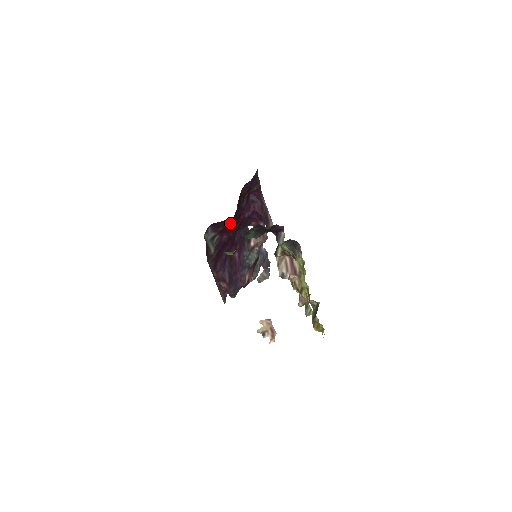
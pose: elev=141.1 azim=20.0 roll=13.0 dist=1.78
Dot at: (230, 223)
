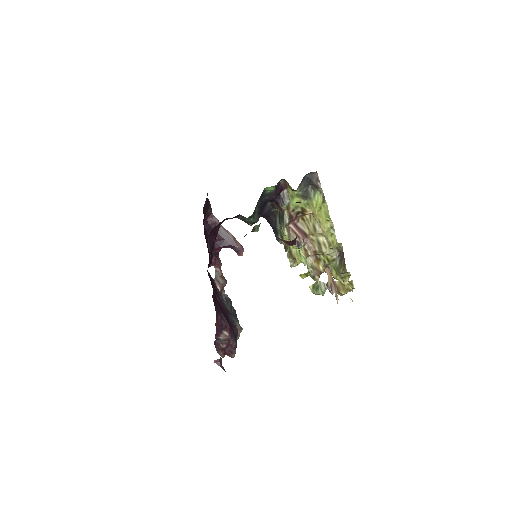
Dot at: (215, 239)
